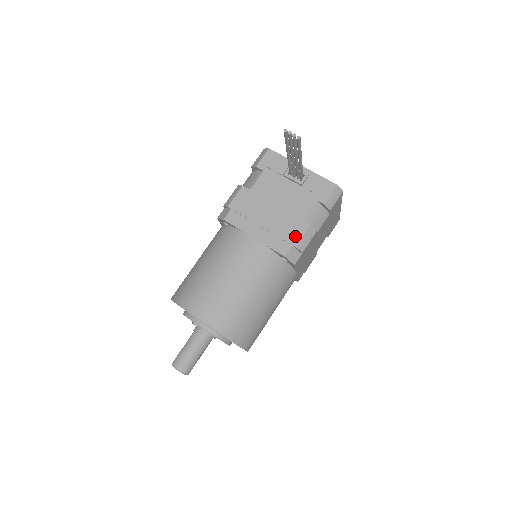
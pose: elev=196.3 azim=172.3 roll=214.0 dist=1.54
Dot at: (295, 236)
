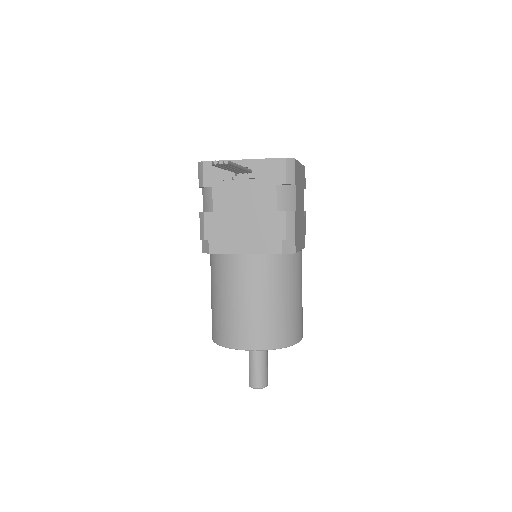
Dot at: (279, 230)
